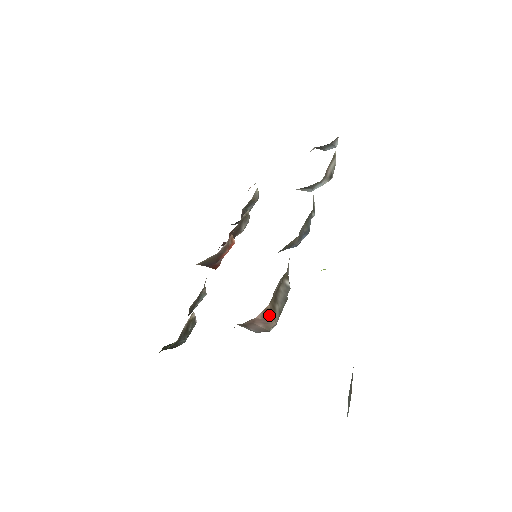
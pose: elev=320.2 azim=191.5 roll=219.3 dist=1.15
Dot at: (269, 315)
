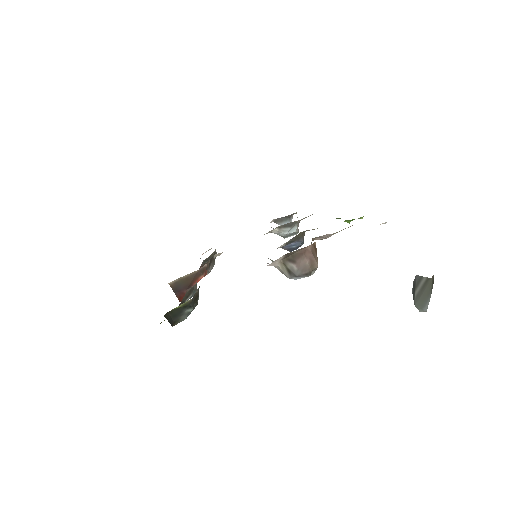
Dot at: (315, 252)
